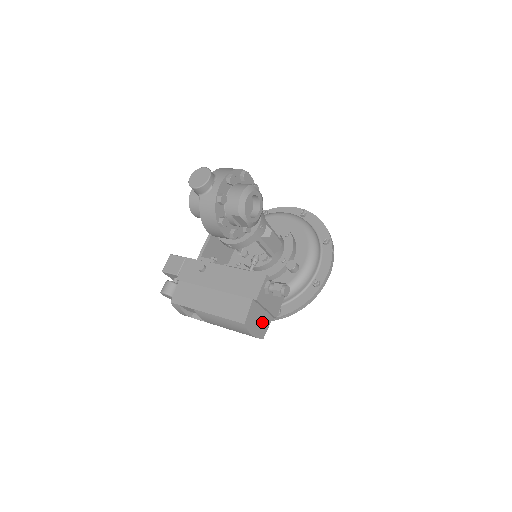
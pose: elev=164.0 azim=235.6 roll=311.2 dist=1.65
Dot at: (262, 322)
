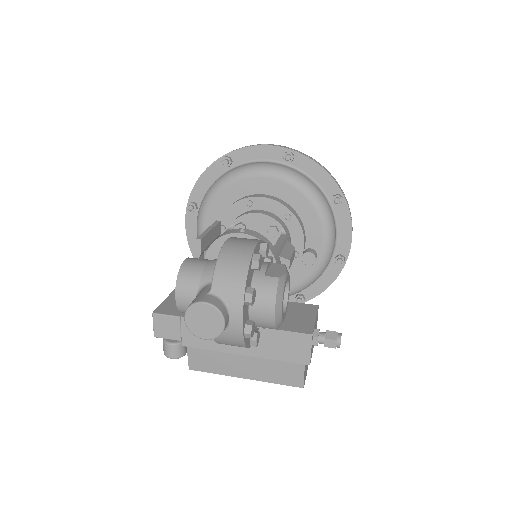
Dot at: occluded
